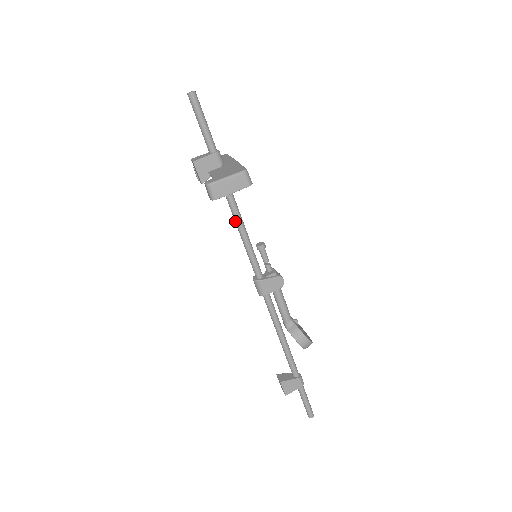
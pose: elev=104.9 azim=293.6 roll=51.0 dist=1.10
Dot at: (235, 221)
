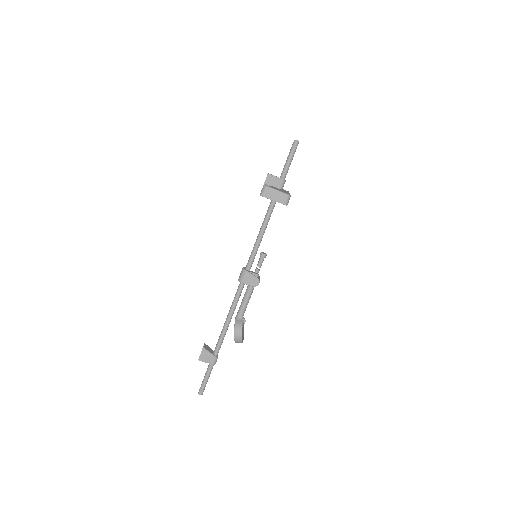
Dot at: (262, 225)
